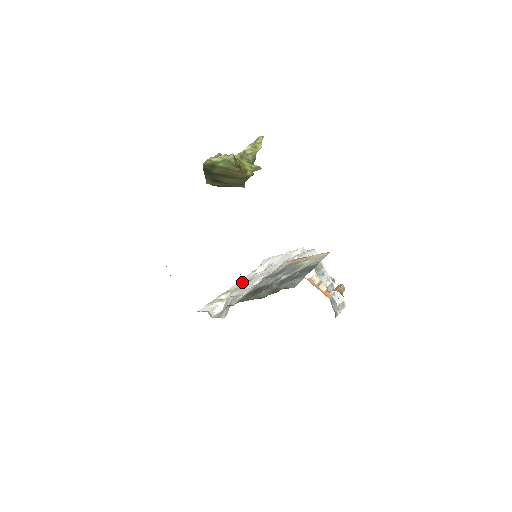
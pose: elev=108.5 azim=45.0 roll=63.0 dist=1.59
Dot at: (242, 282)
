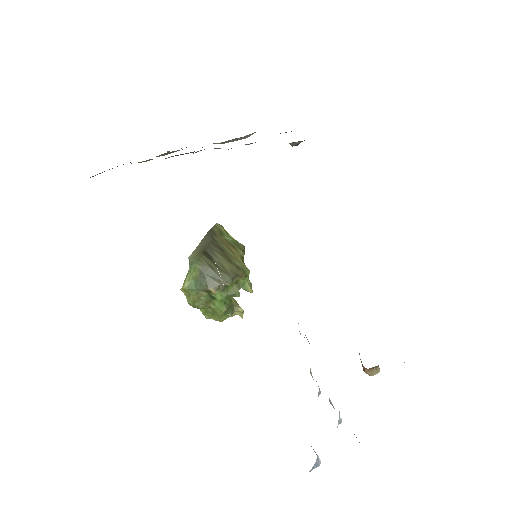
Dot at: occluded
